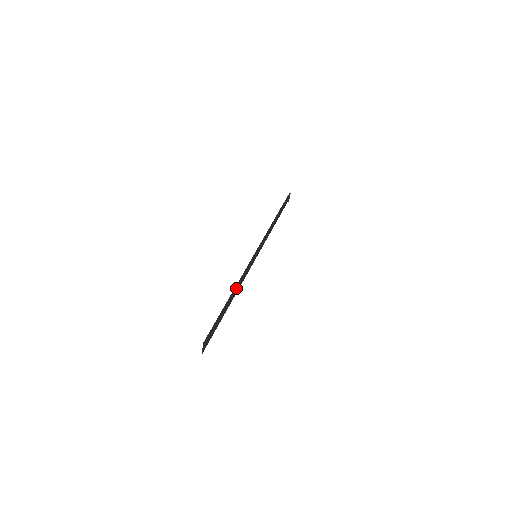
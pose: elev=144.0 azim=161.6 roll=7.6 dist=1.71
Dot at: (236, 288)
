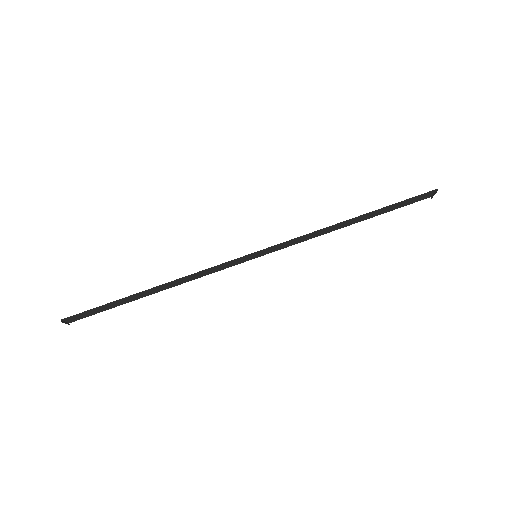
Dot at: (177, 281)
